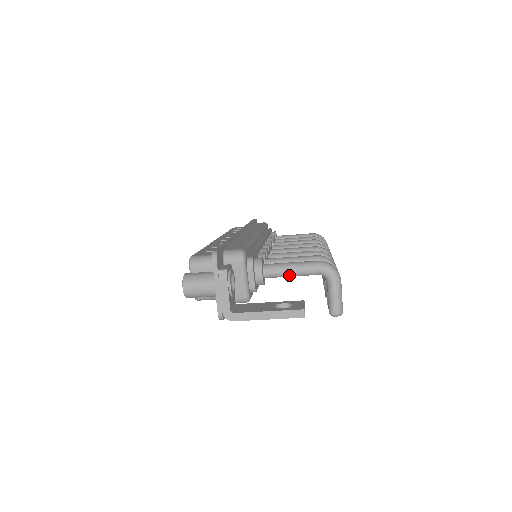
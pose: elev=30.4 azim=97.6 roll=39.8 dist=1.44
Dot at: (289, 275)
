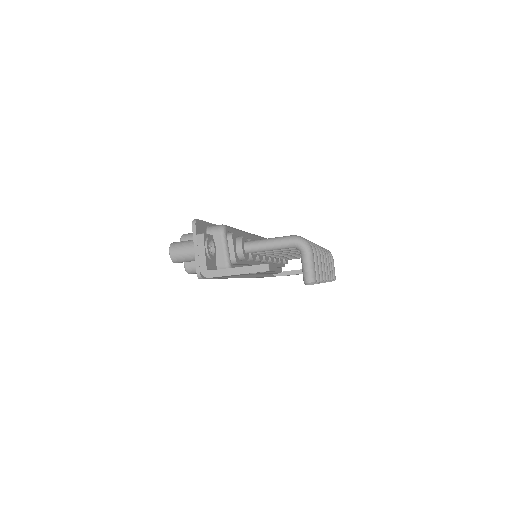
Dot at: (266, 249)
